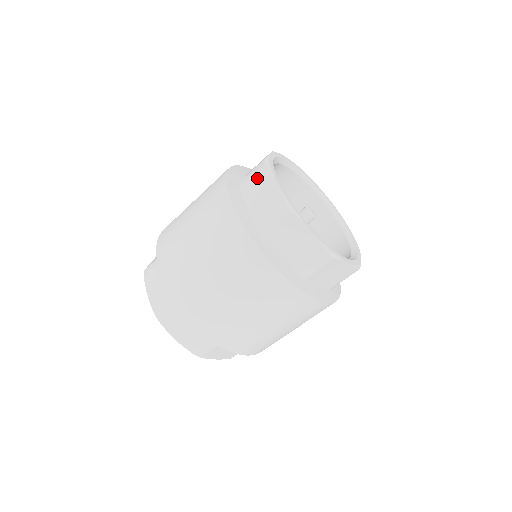
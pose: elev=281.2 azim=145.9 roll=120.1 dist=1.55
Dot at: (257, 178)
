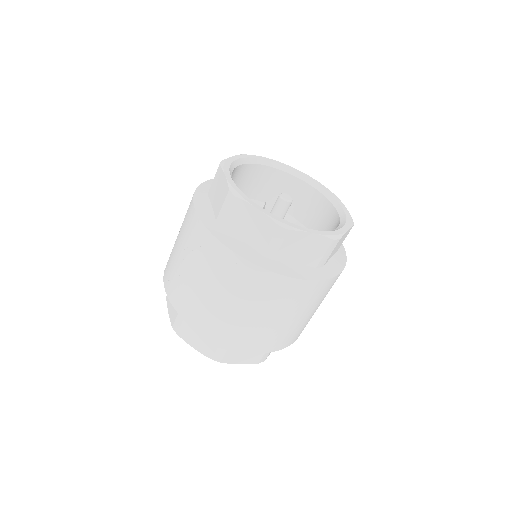
Dot at: (235, 212)
